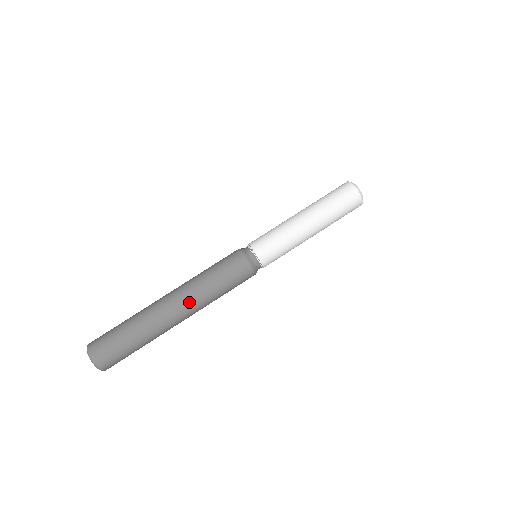
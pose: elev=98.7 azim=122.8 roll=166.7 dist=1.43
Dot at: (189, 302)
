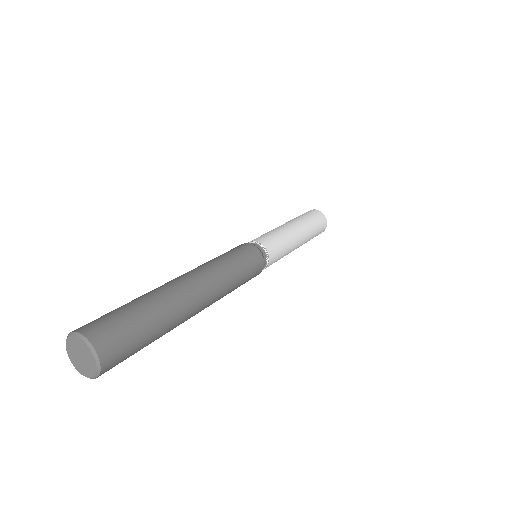
Dot at: (191, 271)
